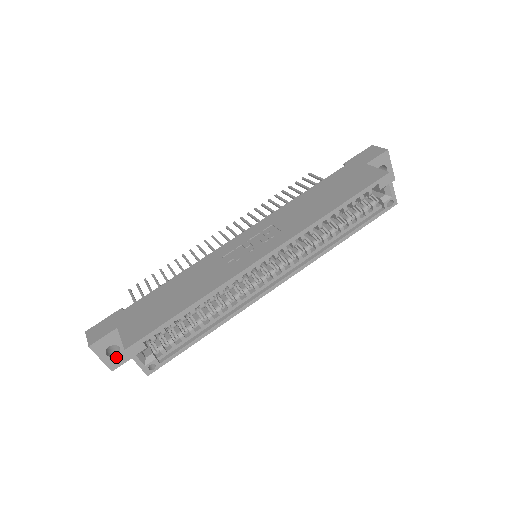
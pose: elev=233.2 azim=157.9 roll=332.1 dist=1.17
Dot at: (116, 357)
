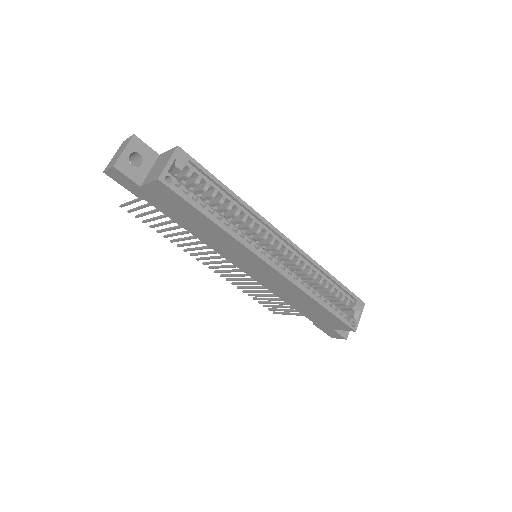
Dot at: (130, 165)
